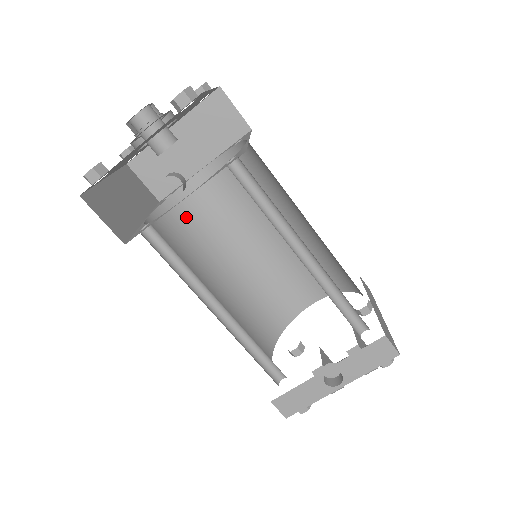
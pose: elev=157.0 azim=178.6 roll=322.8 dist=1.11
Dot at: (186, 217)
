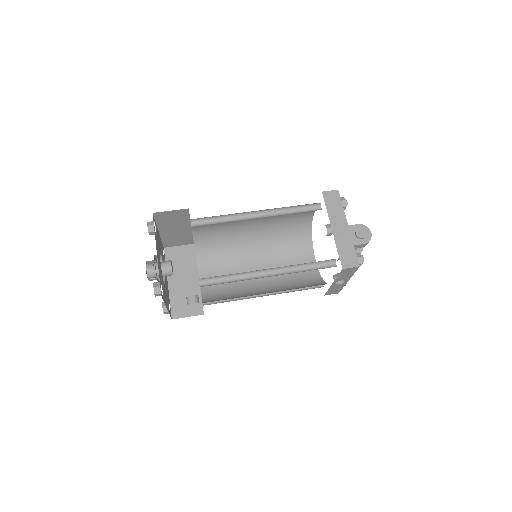
Dot at: (211, 248)
